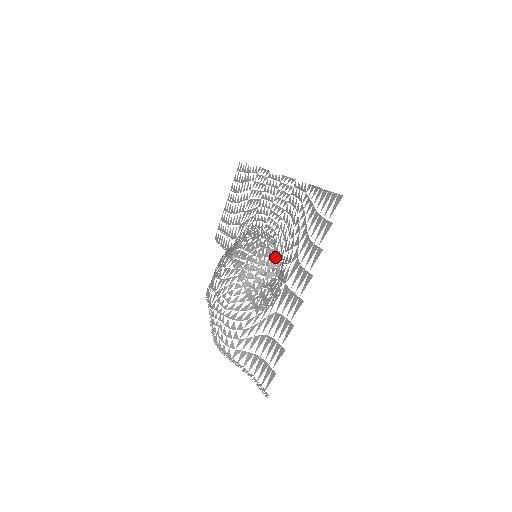
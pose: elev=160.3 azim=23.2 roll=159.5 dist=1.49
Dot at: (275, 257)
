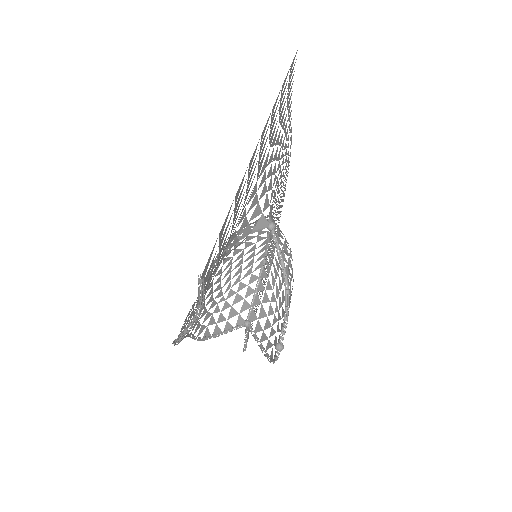
Dot at: occluded
